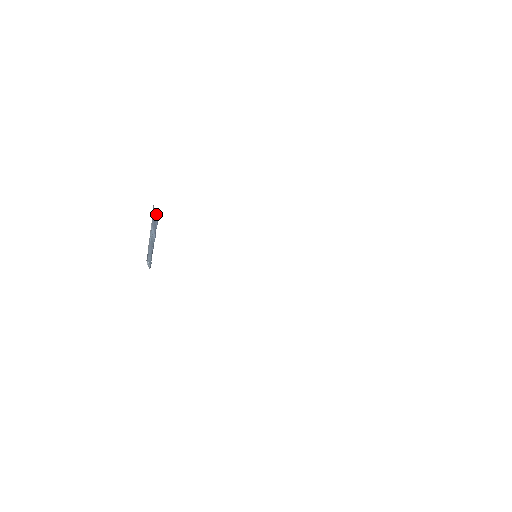
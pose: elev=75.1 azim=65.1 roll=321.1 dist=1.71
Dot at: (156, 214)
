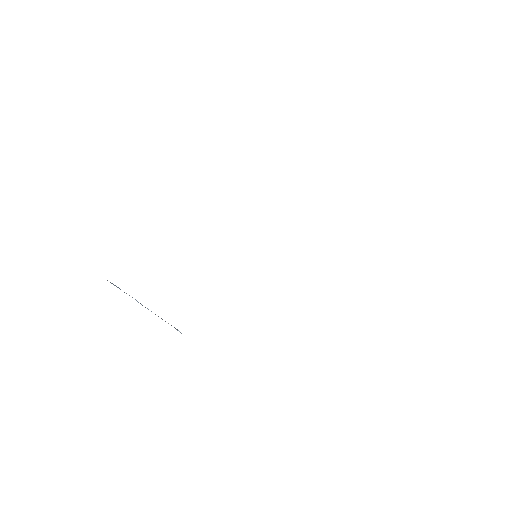
Dot at: occluded
